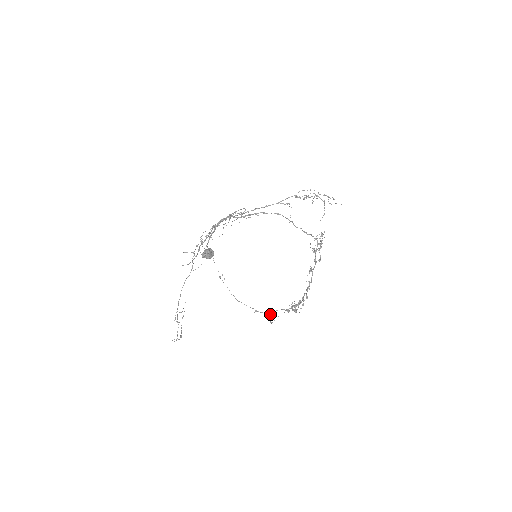
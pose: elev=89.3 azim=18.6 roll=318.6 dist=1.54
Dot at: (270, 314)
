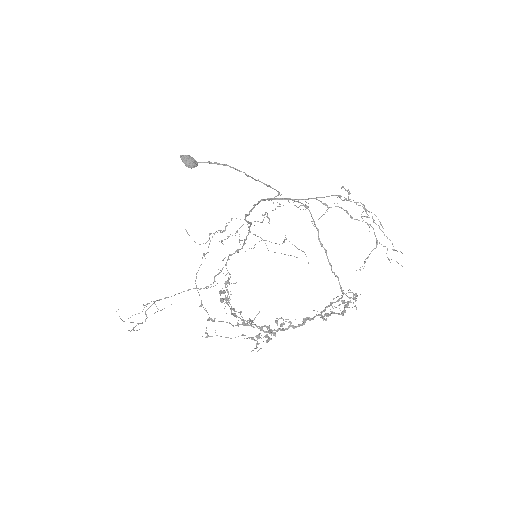
Dot at: (212, 320)
